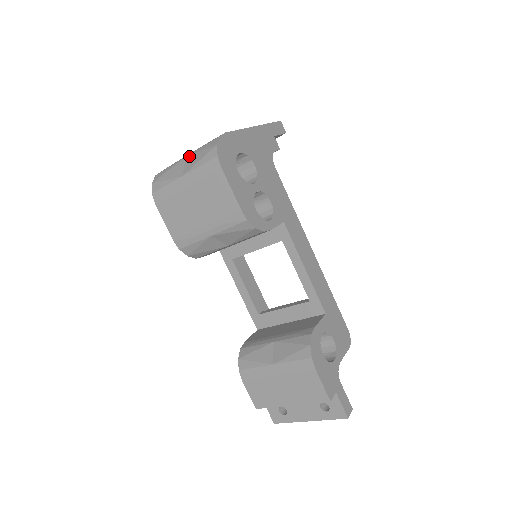
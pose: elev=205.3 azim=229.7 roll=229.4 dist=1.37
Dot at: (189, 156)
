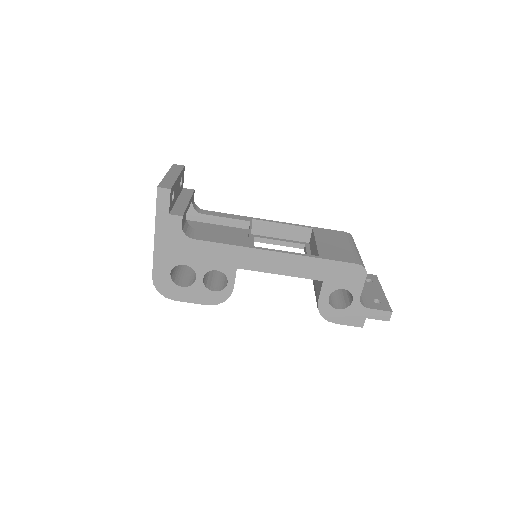
Dot at: occluded
